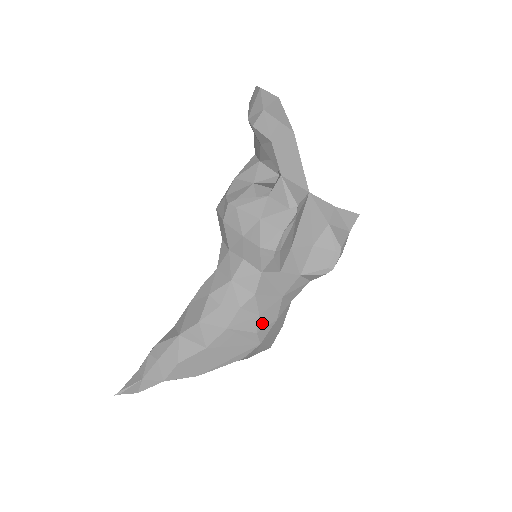
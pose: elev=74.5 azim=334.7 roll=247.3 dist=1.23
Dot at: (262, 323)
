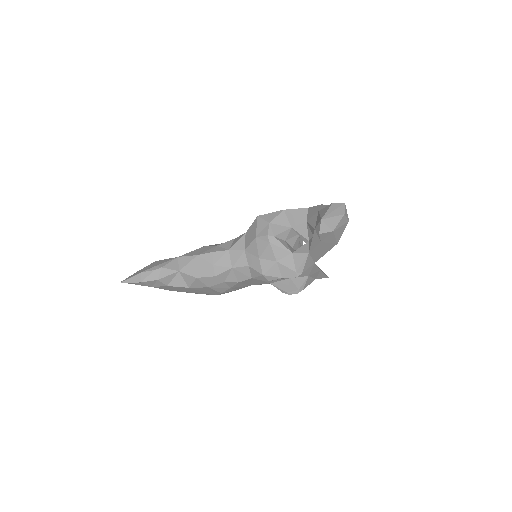
Dot at: (229, 290)
